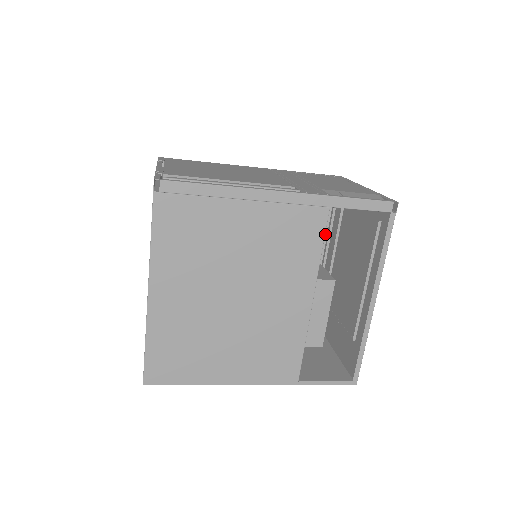
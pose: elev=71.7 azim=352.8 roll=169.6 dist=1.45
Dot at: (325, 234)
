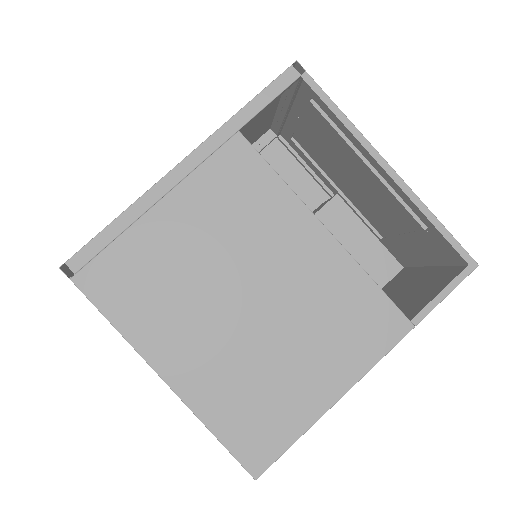
Dot at: (315, 185)
